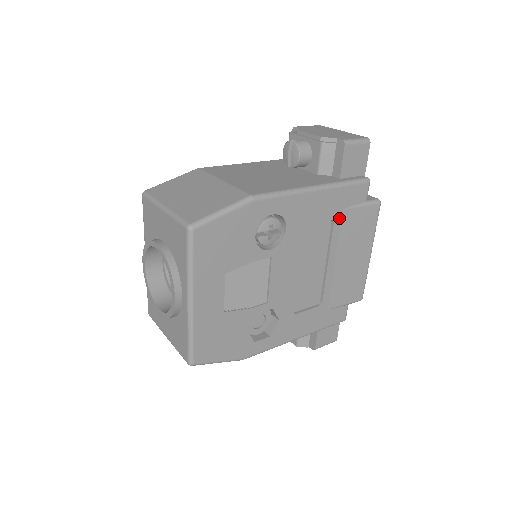
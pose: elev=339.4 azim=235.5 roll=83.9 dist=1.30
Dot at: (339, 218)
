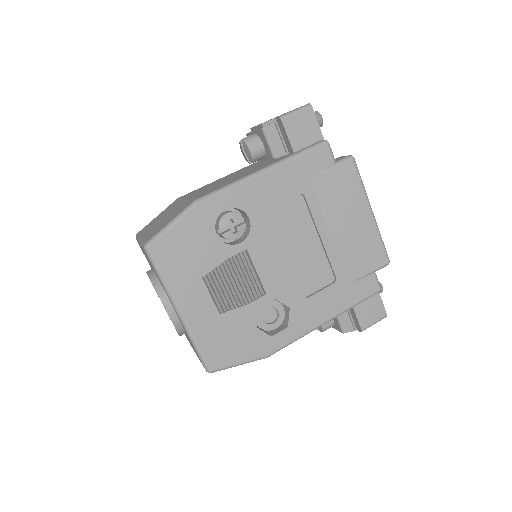
Dot at: (309, 189)
